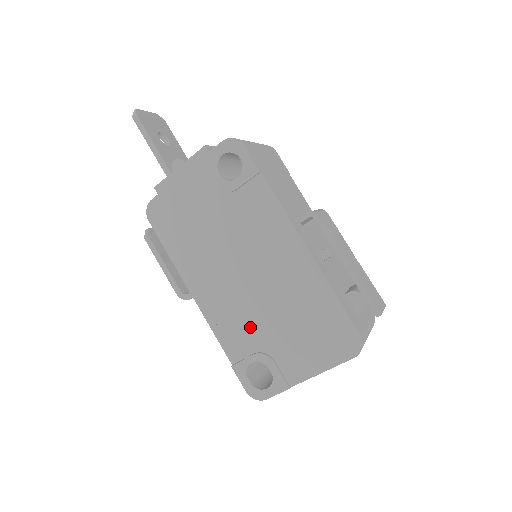
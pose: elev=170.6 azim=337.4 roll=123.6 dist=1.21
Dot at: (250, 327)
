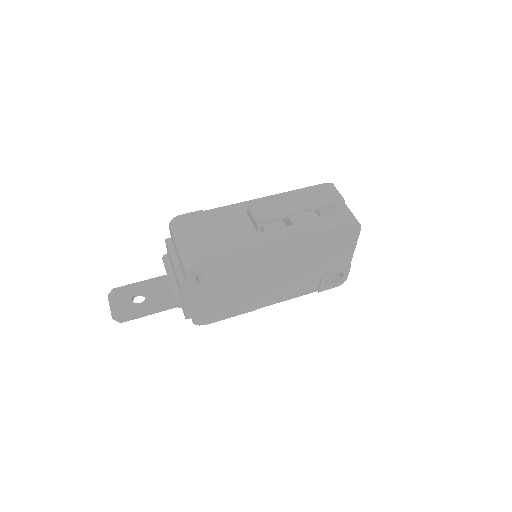
Dot at: (306, 279)
